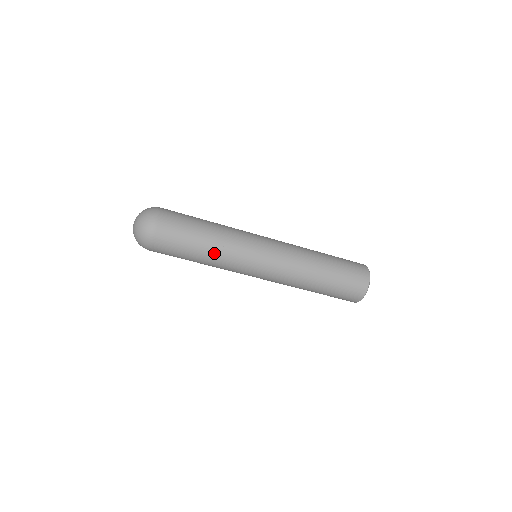
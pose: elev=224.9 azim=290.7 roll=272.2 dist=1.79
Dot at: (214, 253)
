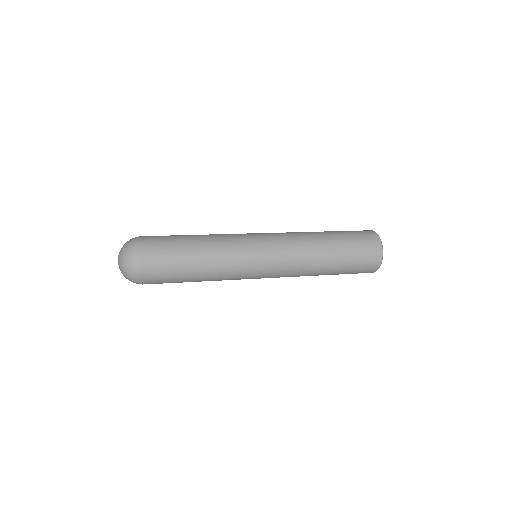
Dot at: occluded
